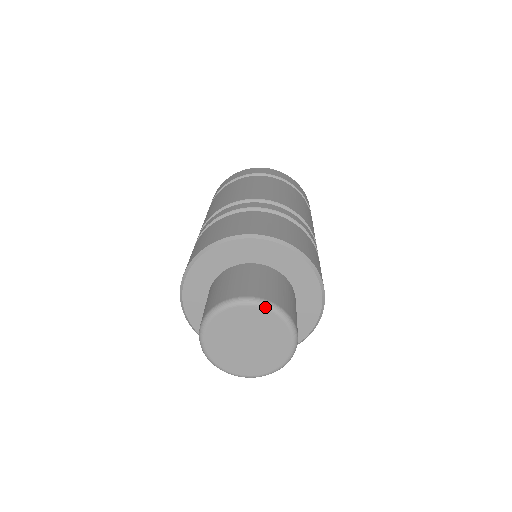
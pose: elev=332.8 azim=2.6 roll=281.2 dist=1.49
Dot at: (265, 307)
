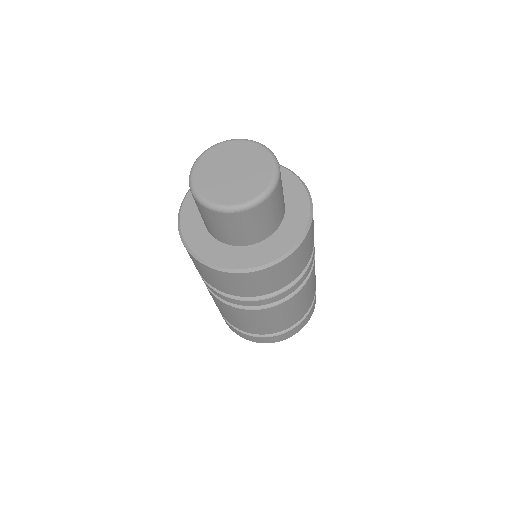
Dot at: (262, 146)
